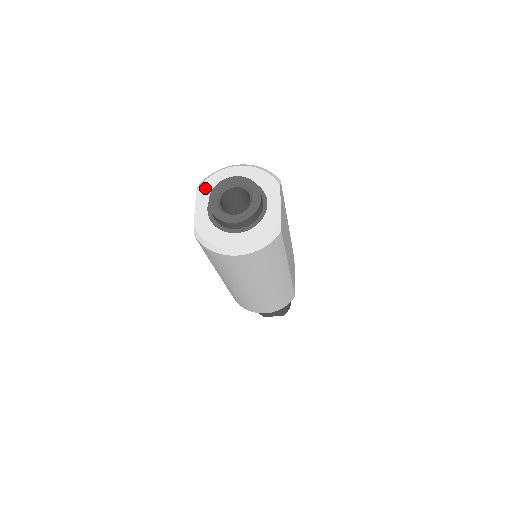
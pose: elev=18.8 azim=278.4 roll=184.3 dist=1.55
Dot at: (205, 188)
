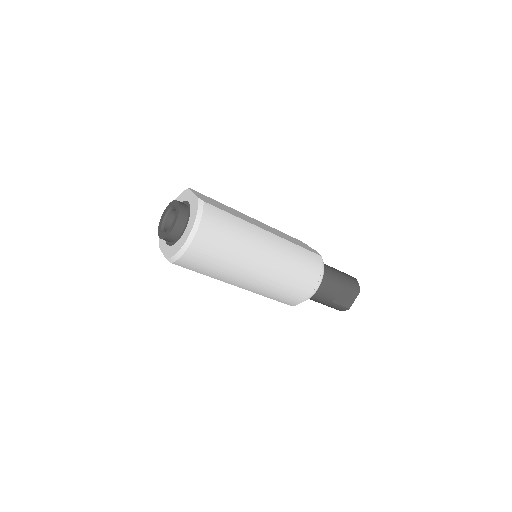
Dot at: (161, 240)
